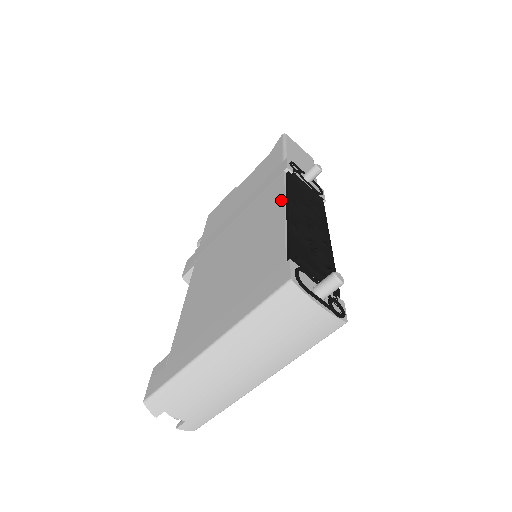
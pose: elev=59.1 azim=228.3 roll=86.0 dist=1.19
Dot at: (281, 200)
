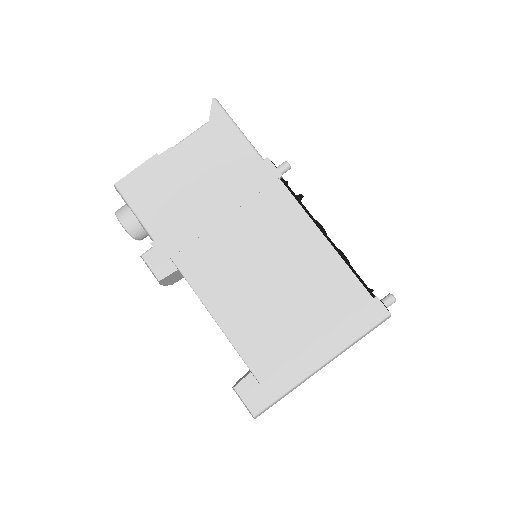
Dot at: (310, 223)
